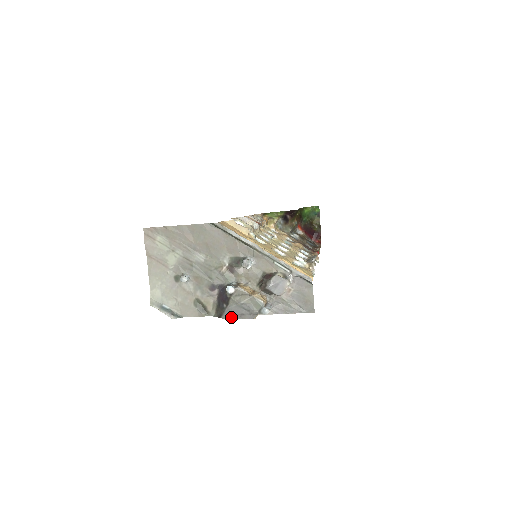
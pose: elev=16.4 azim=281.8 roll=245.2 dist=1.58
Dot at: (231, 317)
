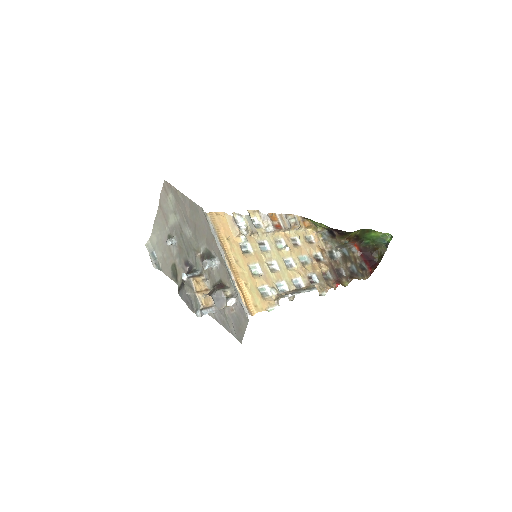
Dot at: (182, 298)
